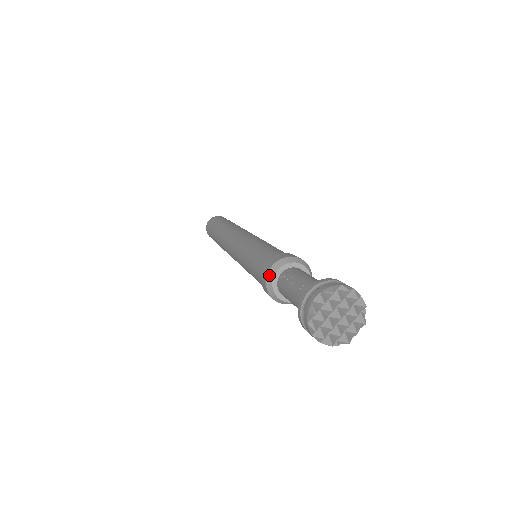
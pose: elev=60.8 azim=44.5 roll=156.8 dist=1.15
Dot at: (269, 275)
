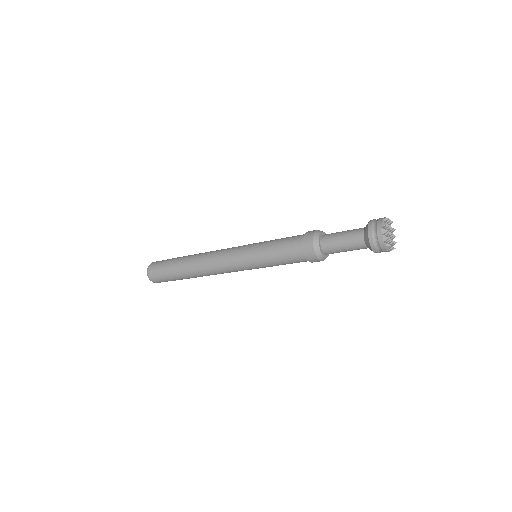
Dot at: (318, 230)
